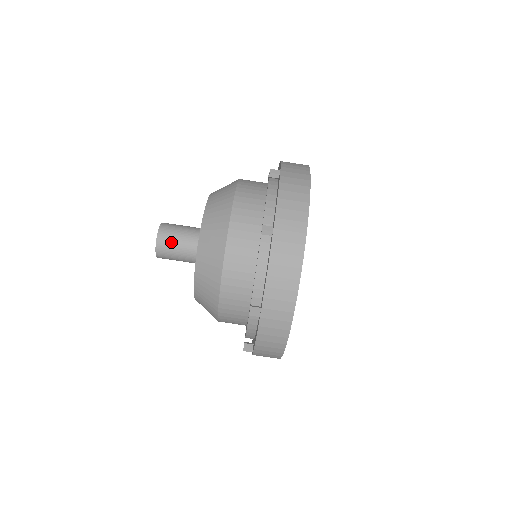
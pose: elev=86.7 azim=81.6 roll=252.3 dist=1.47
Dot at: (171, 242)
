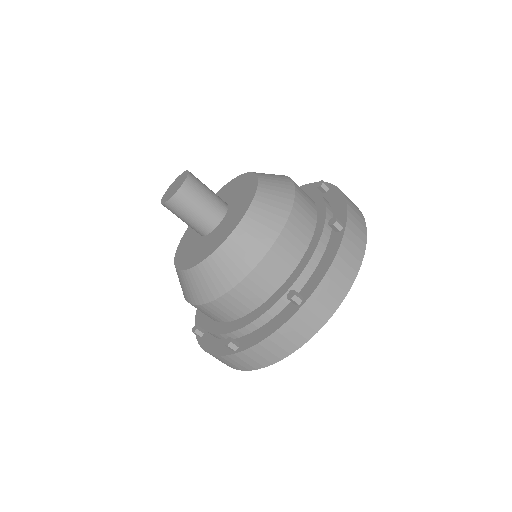
Dot at: (197, 193)
